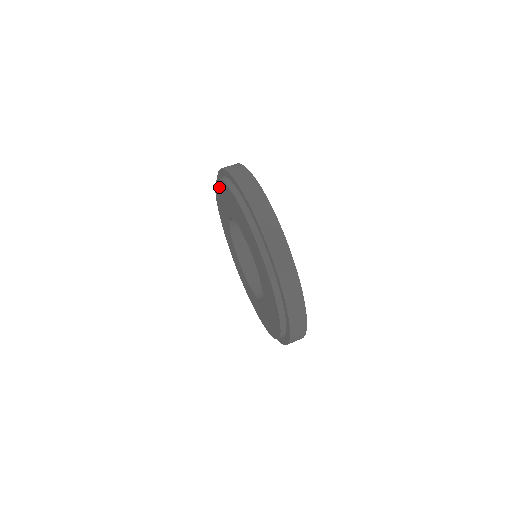
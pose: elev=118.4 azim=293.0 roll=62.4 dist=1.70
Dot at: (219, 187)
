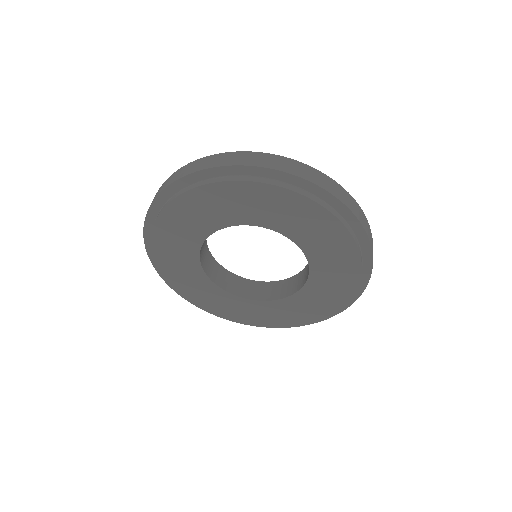
Dot at: (242, 190)
